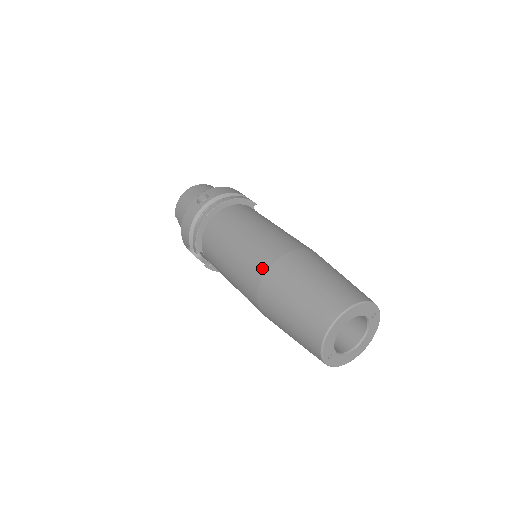
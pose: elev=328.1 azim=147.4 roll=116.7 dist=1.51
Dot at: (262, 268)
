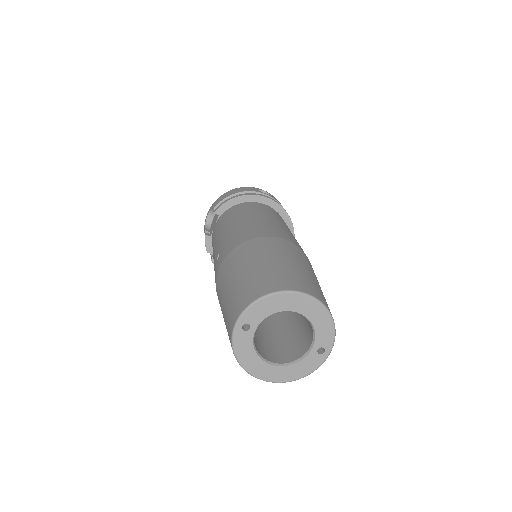
Dot at: (266, 233)
